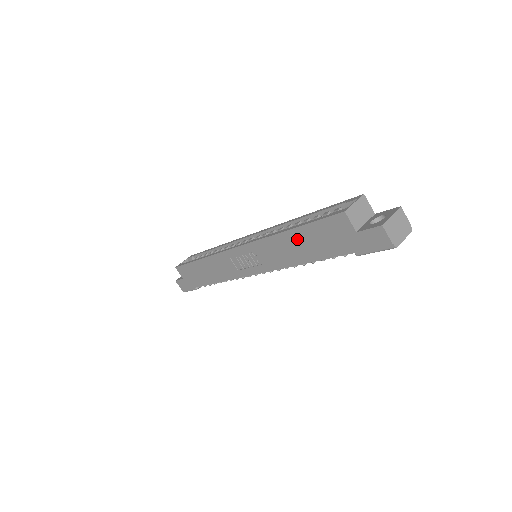
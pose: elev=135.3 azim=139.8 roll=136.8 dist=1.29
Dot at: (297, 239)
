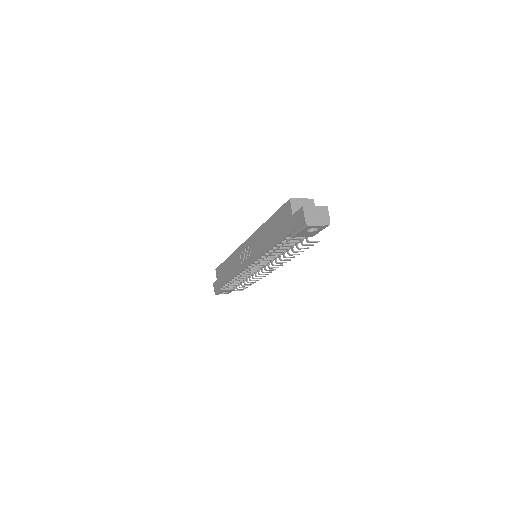
Dot at: (269, 228)
